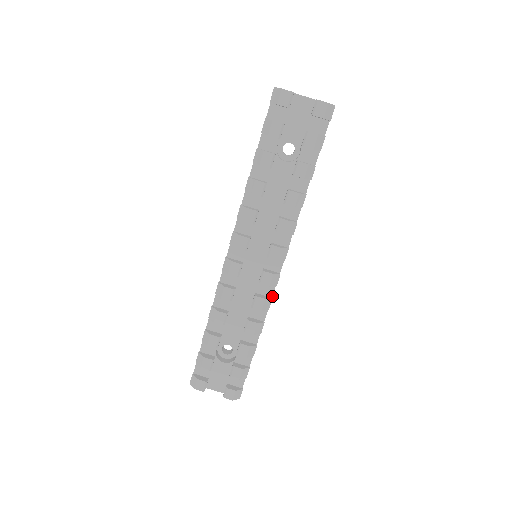
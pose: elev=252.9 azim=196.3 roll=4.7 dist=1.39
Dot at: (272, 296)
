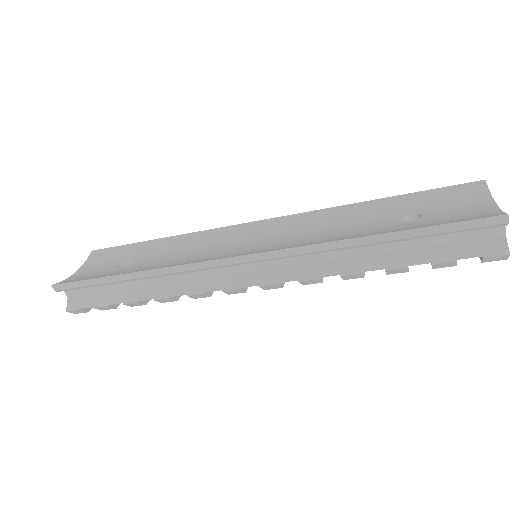
Dot at: occluded
